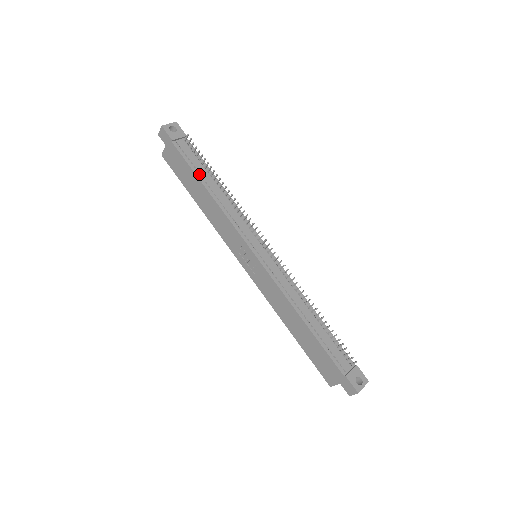
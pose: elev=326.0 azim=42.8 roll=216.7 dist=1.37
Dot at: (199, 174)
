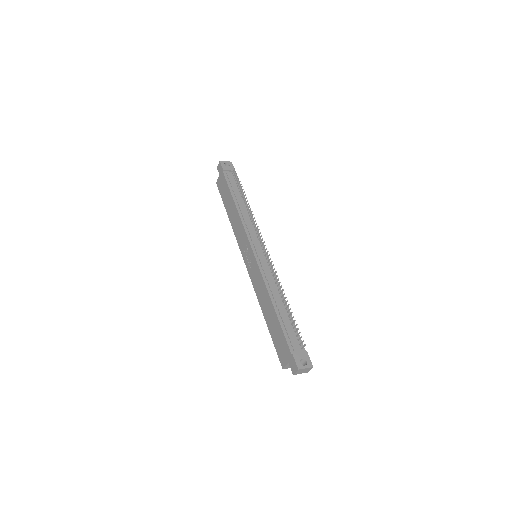
Dot at: (234, 193)
